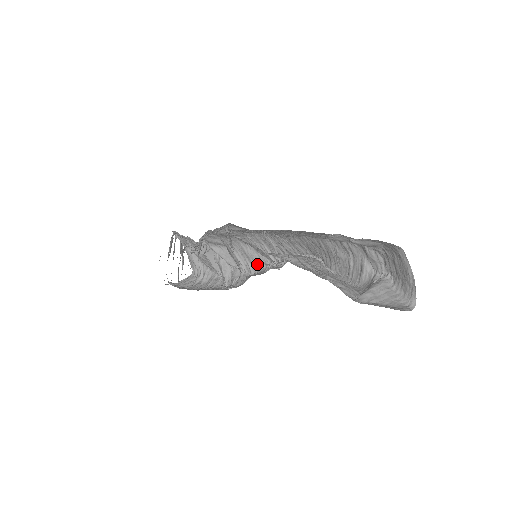
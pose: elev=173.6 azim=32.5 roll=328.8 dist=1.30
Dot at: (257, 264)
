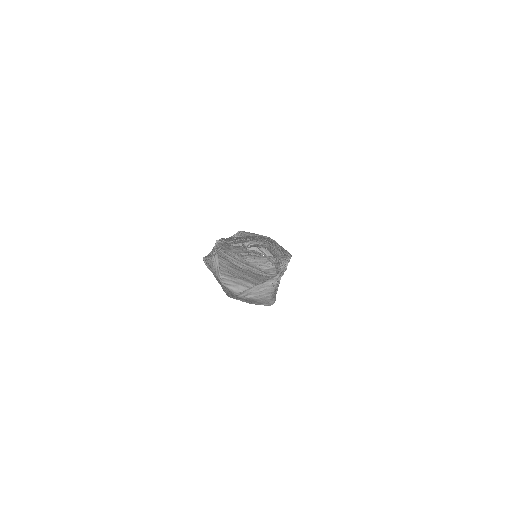
Dot at: occluded
